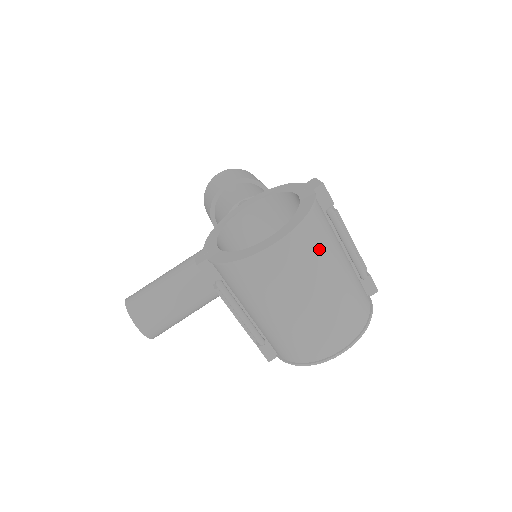
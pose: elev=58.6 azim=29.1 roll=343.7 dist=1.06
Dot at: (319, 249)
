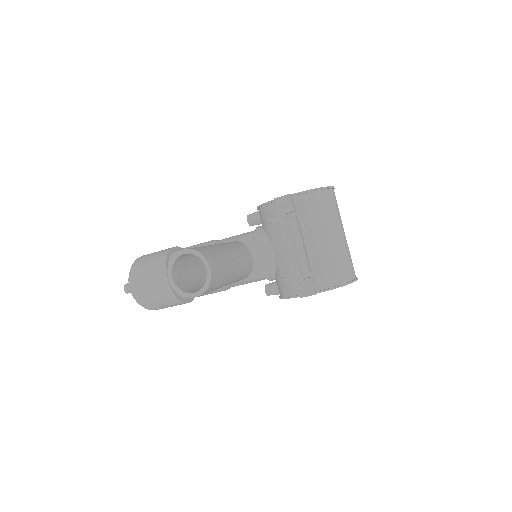
Dot at: occluded
